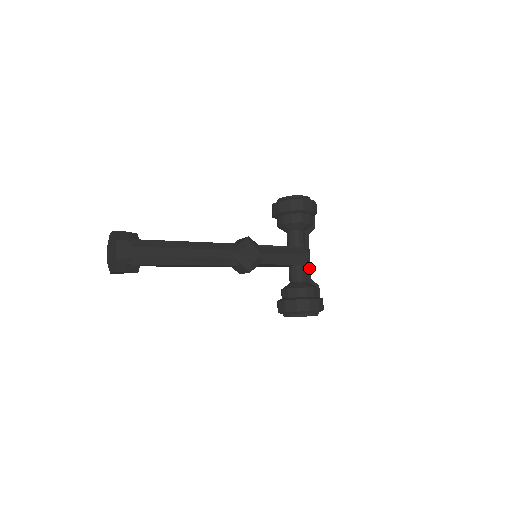
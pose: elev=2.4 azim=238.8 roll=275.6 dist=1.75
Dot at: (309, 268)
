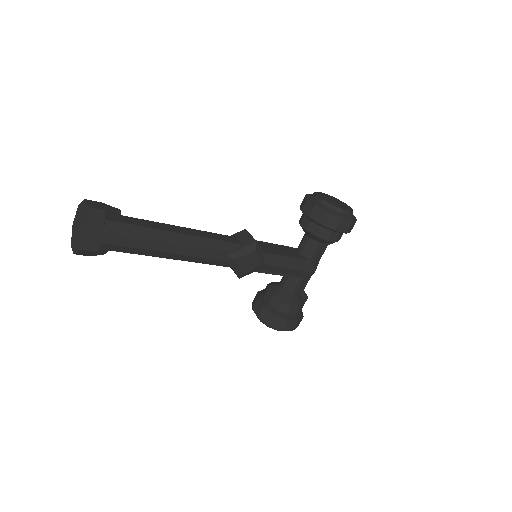
Dot at: (308, 279)
